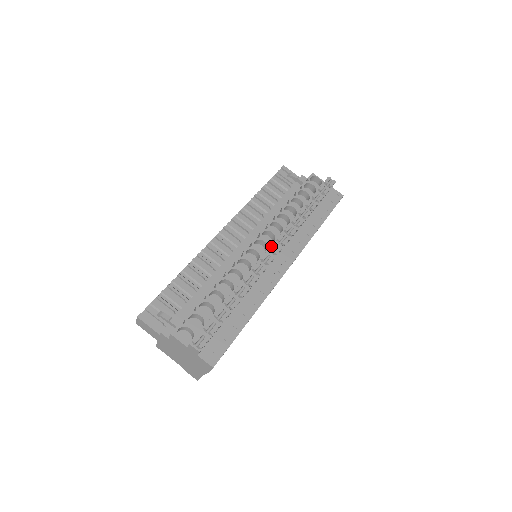
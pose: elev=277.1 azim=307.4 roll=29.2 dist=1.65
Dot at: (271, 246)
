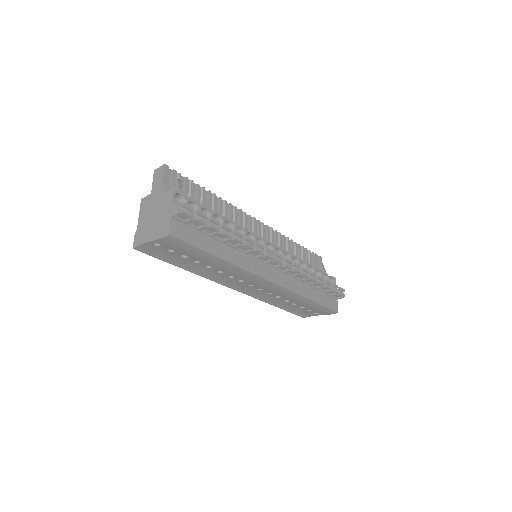
Dot at: occluded
